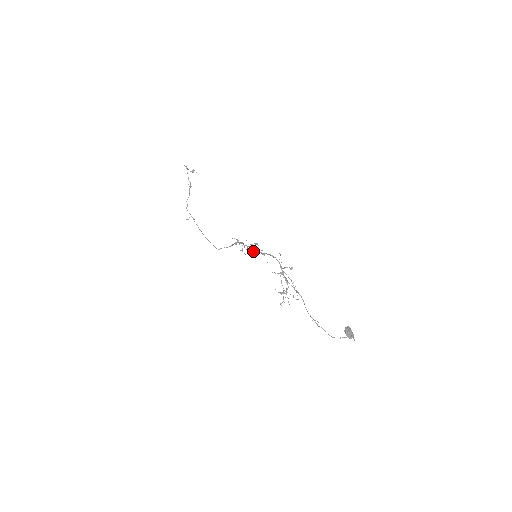
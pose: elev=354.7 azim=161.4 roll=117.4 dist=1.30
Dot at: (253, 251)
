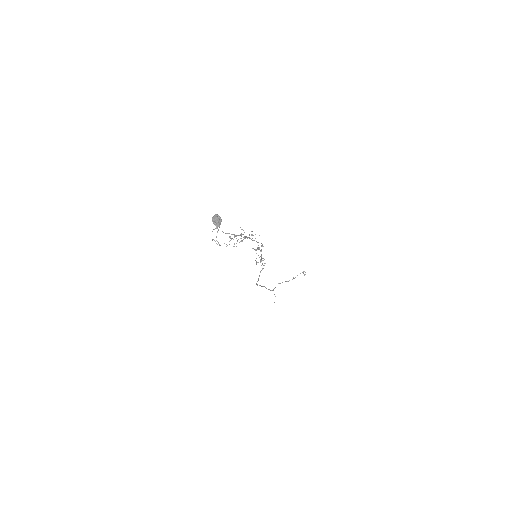
Dot at: occluded
